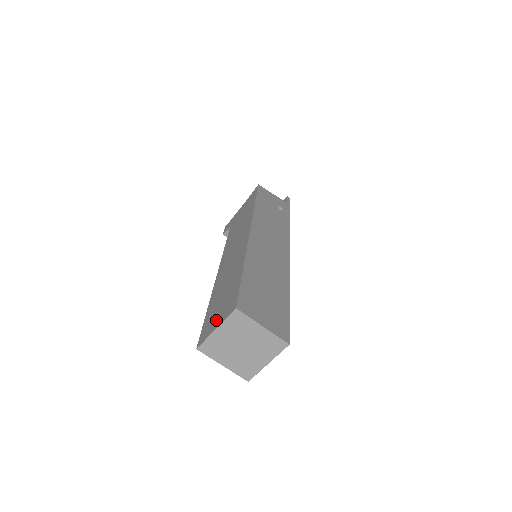
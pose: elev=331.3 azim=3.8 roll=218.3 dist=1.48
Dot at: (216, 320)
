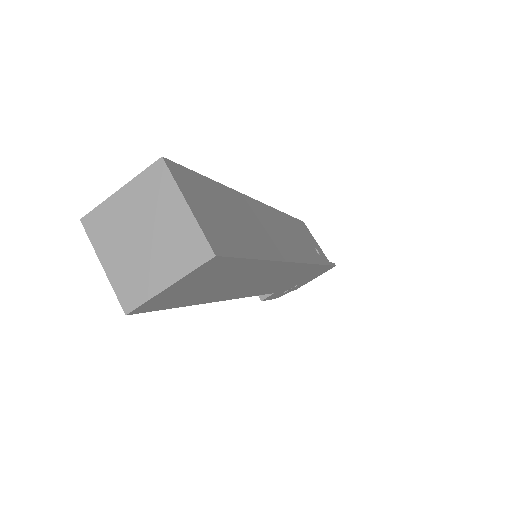
Dot at: occluded
